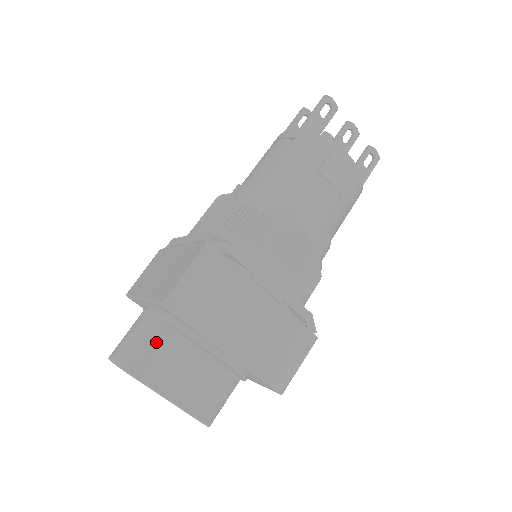
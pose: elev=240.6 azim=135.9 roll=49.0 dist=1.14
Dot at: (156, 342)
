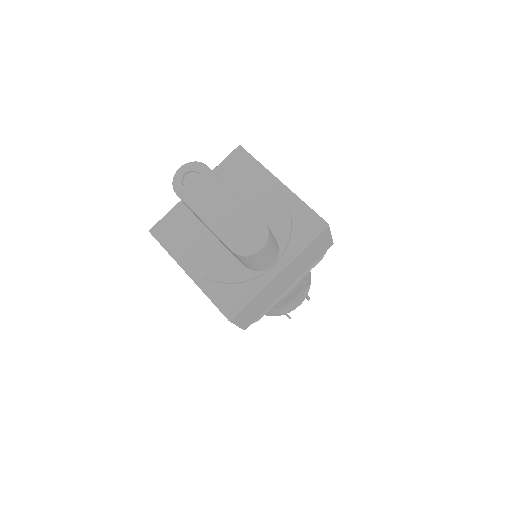
Dot at: occluded
